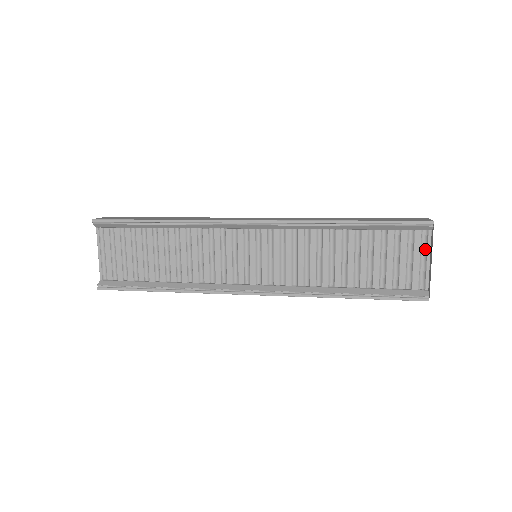
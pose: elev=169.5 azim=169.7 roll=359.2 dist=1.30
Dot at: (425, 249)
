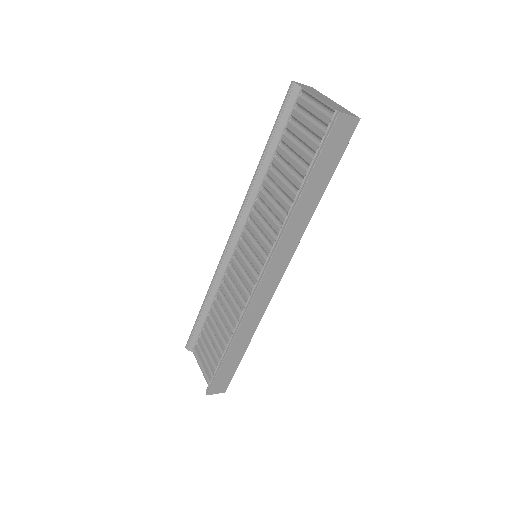
Dot at: (313, 99)
